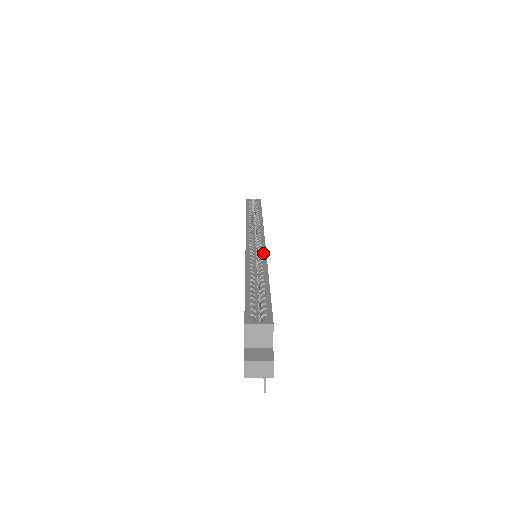
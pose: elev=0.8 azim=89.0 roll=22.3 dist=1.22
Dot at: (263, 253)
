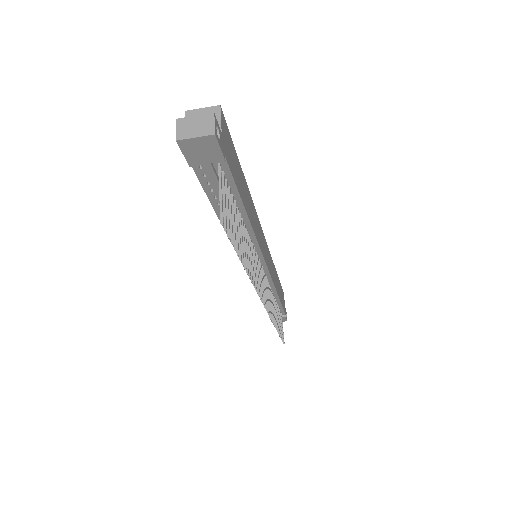
Dot at: occluded
